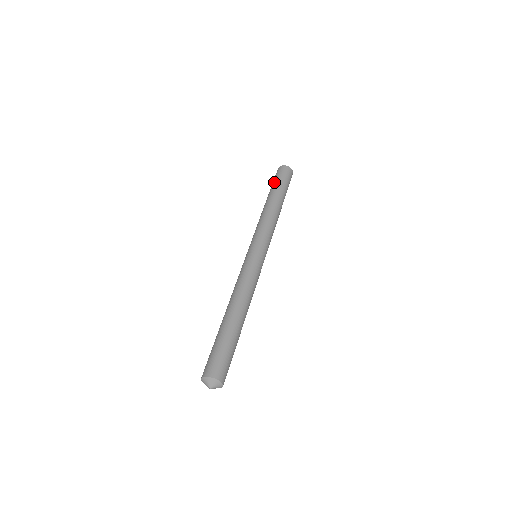
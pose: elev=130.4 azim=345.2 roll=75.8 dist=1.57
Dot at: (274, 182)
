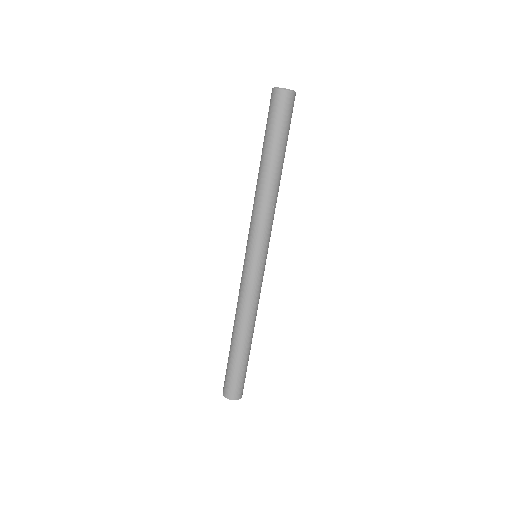
Dot at: occluded
